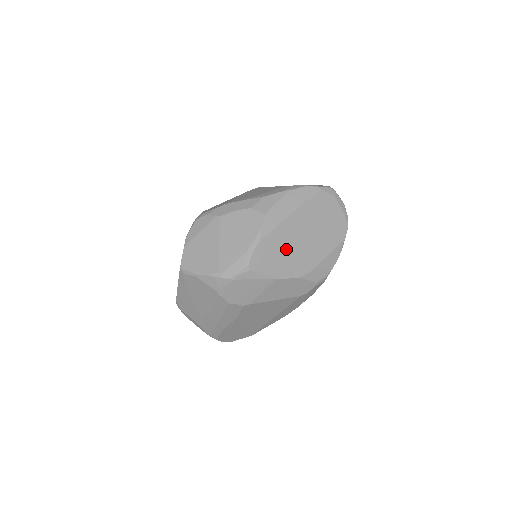
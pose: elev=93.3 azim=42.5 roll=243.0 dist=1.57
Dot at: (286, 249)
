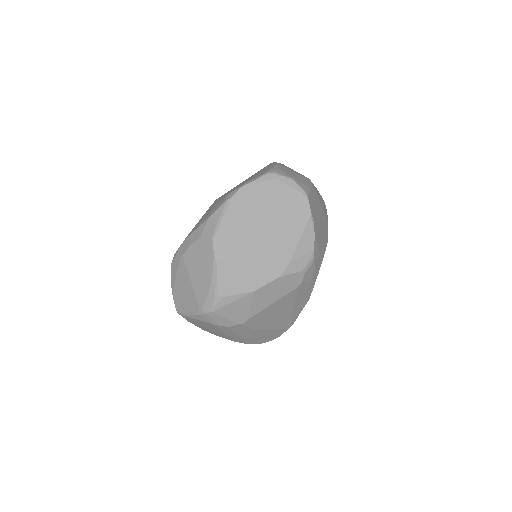
Dot at: (249, 259)
